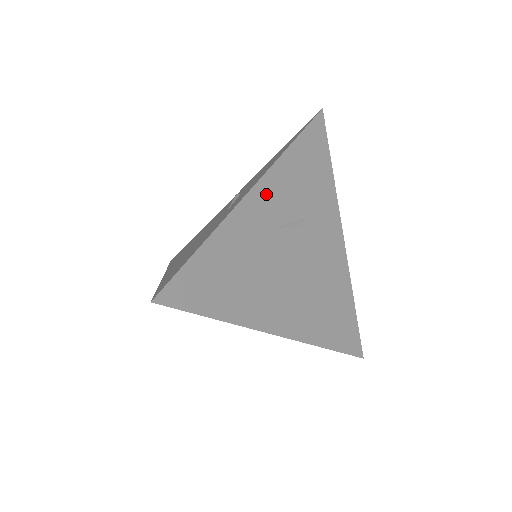
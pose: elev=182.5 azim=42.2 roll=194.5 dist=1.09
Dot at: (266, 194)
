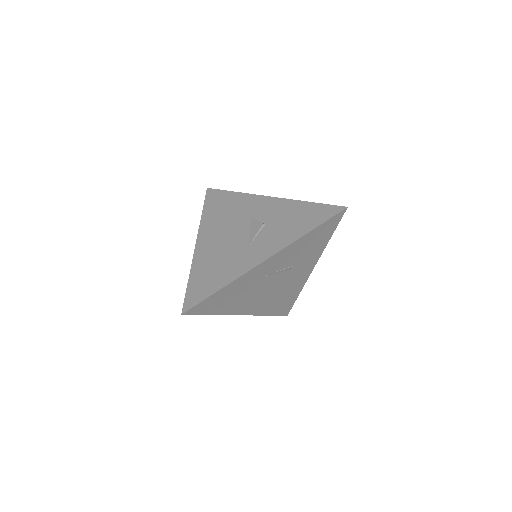
Dot at: (274, 260)
